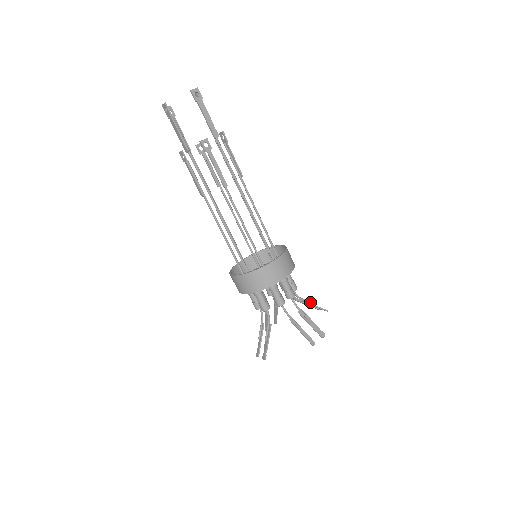
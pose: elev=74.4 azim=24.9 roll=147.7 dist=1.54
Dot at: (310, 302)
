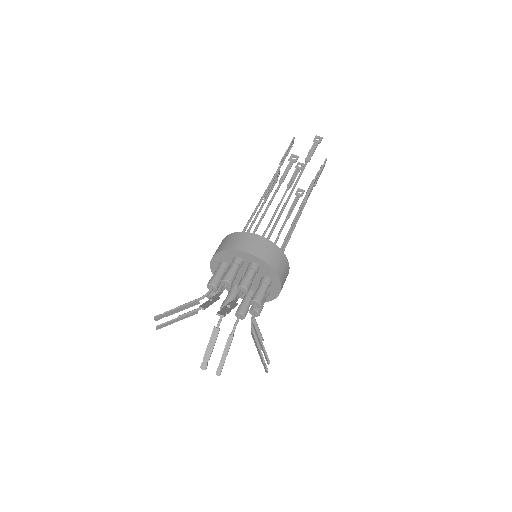
Dot at: (260, 332)
